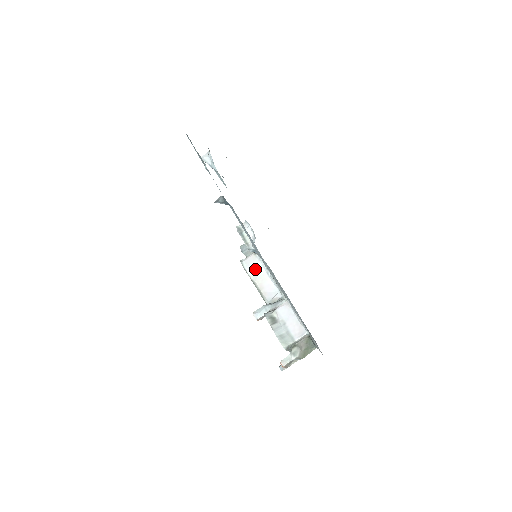
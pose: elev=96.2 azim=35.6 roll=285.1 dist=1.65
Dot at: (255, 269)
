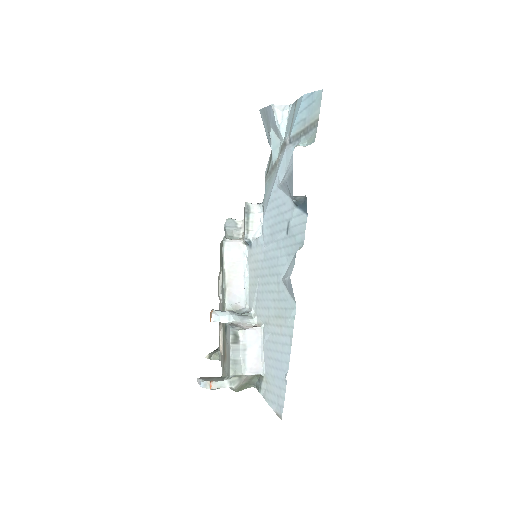
Dot at: (234, 259)
